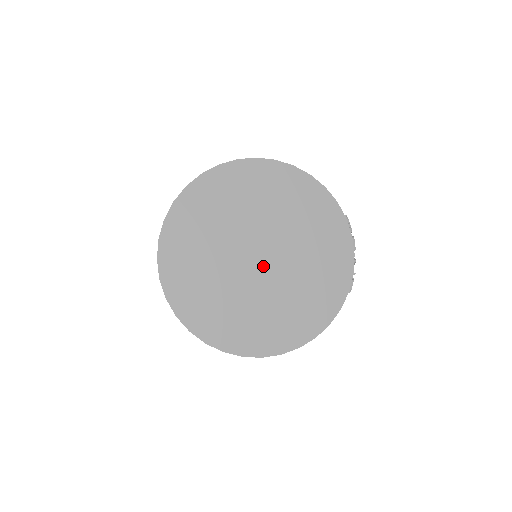
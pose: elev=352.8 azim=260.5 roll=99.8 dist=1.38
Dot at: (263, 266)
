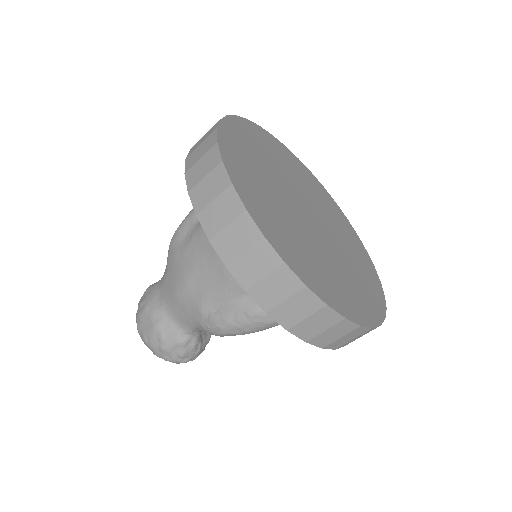
Dot at: (317, 226)
